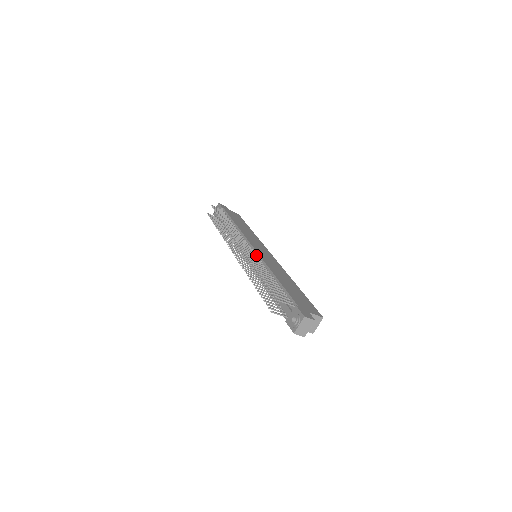
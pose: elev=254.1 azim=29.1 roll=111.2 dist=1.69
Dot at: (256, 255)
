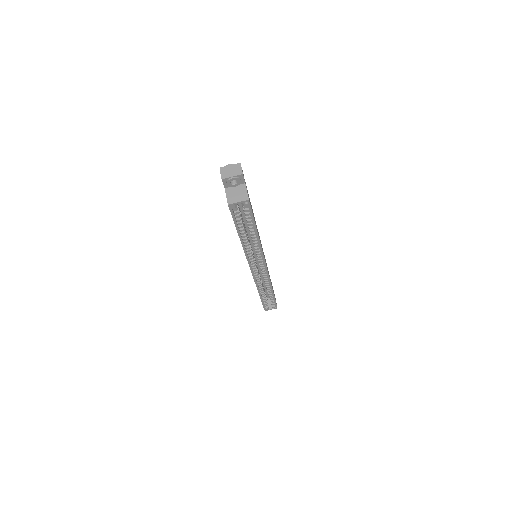
Dot at: occluded
